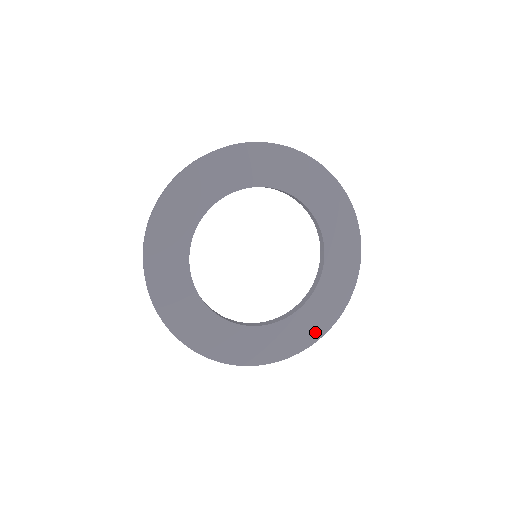
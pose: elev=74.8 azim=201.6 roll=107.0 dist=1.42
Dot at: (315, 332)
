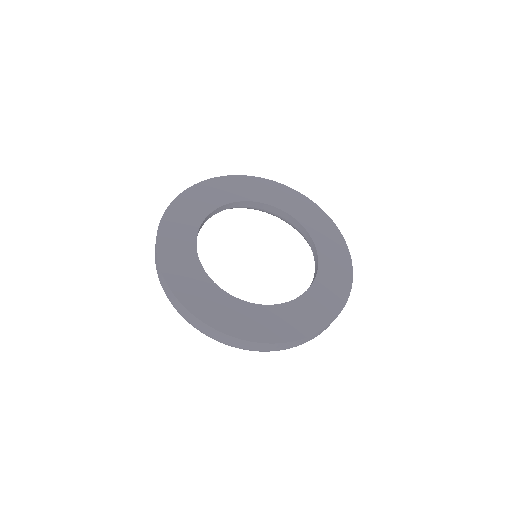
Dot at: (341, 249)
